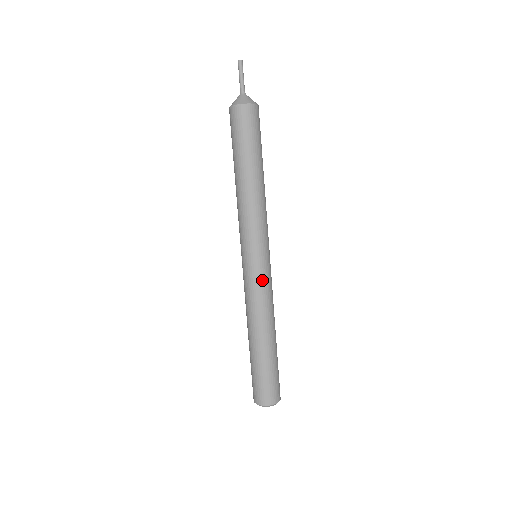
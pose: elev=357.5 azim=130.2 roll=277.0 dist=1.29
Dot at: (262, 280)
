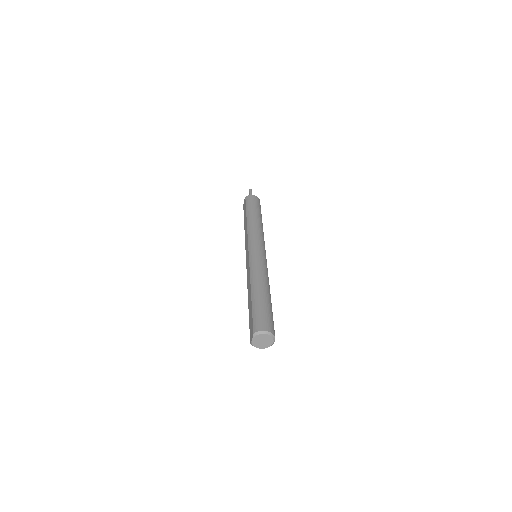
Dot at: occluded
